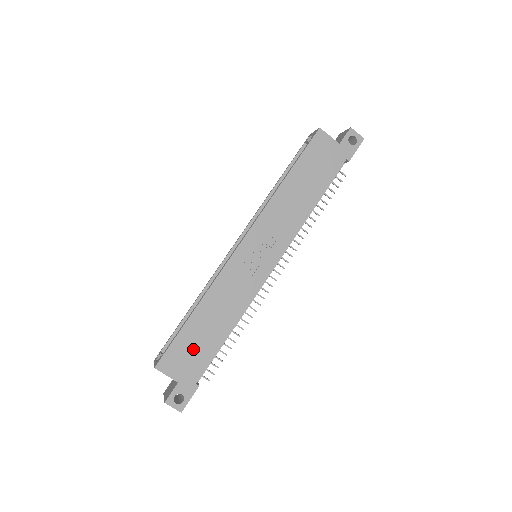
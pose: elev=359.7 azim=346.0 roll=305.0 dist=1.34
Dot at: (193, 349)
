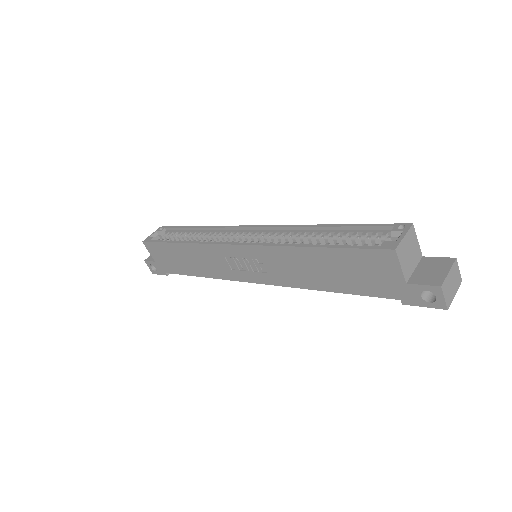
Dot at: (170, 258)
